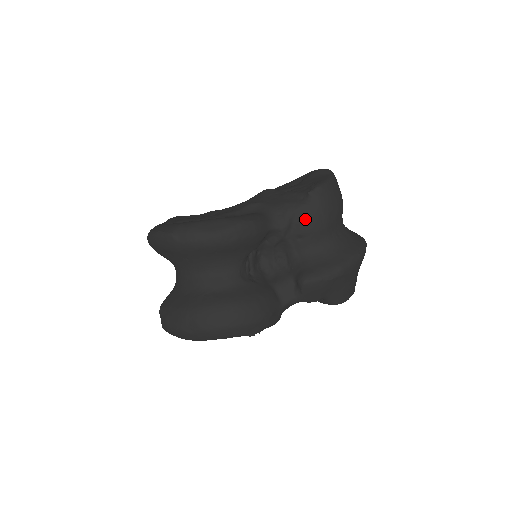
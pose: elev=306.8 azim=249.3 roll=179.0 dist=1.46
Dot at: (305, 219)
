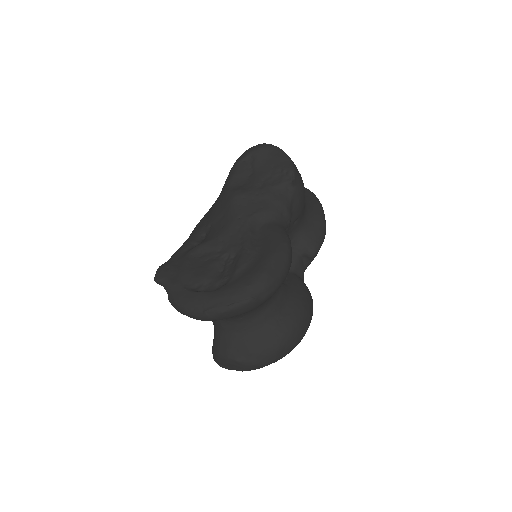
Dot at: (298, 205)
